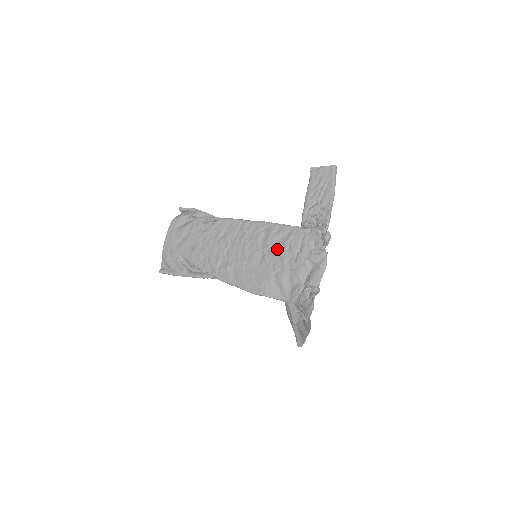
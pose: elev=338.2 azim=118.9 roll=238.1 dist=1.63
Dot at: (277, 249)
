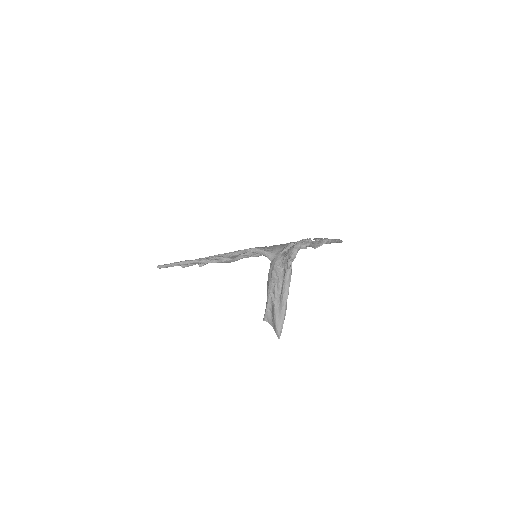
Dot at: occluded
